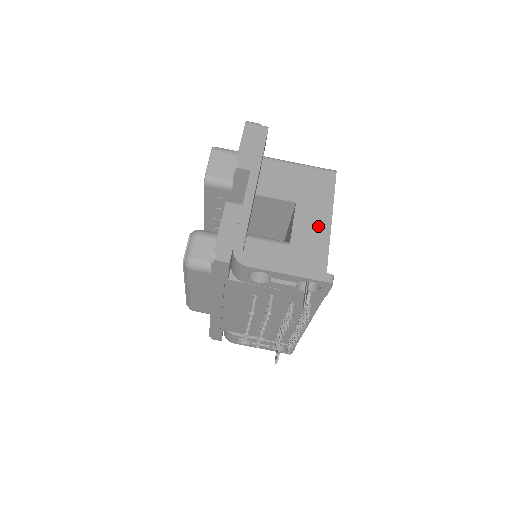
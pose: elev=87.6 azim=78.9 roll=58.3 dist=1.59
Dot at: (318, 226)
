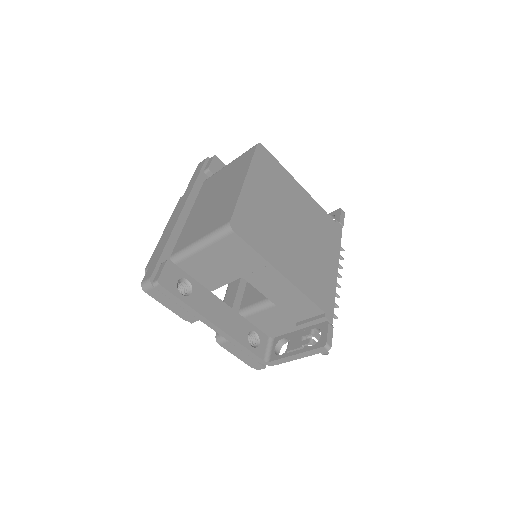
Dot at: (276, 283)
